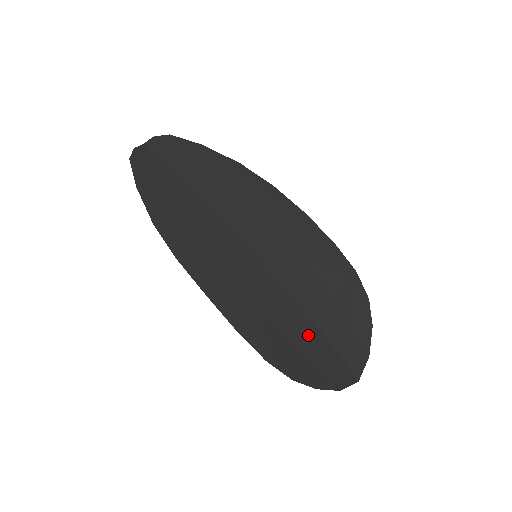
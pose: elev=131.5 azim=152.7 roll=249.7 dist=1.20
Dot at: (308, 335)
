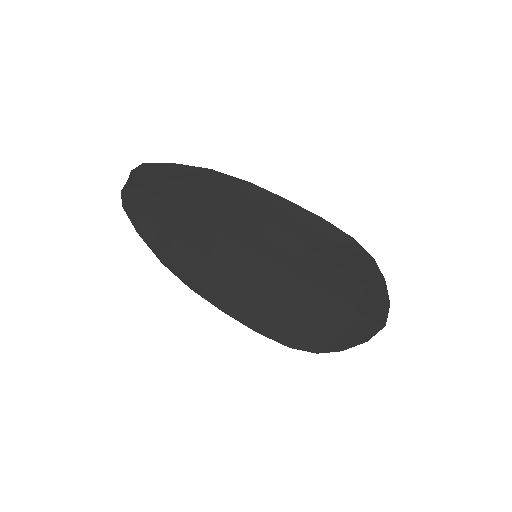
Dot at: (323, 309)
